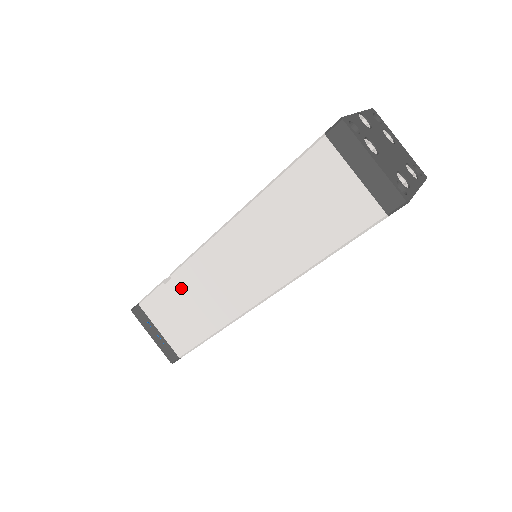
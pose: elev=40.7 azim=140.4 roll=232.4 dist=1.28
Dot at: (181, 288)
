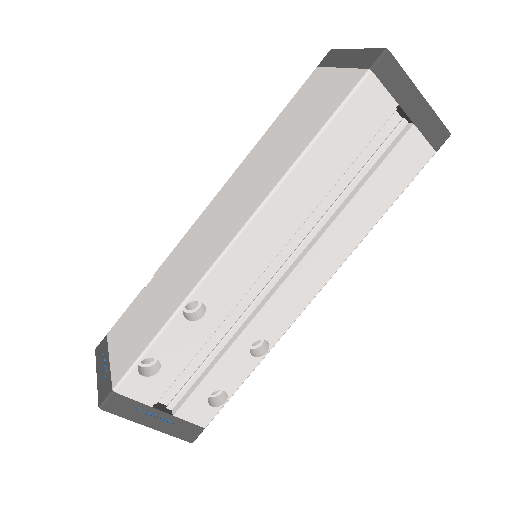
Dot at: (158, 282)
